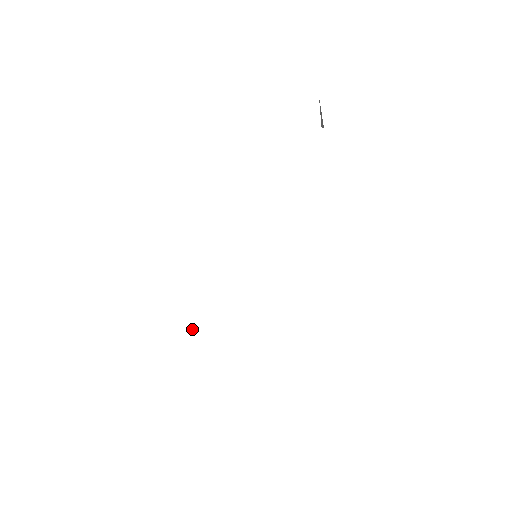
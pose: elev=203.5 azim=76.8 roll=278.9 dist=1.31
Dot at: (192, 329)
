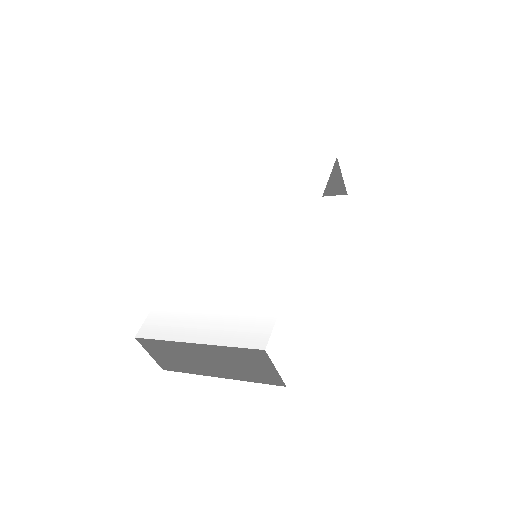
Dot at: (182, 283)
